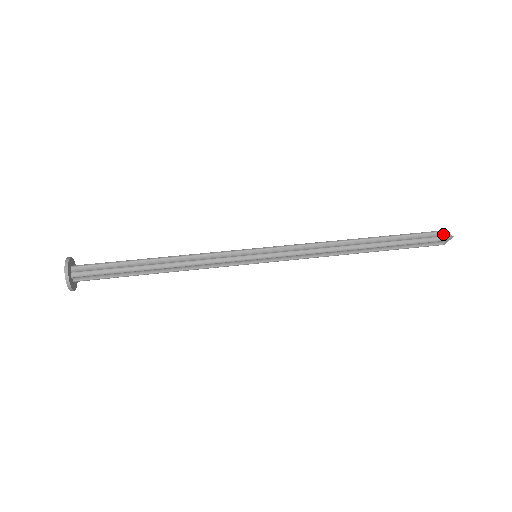
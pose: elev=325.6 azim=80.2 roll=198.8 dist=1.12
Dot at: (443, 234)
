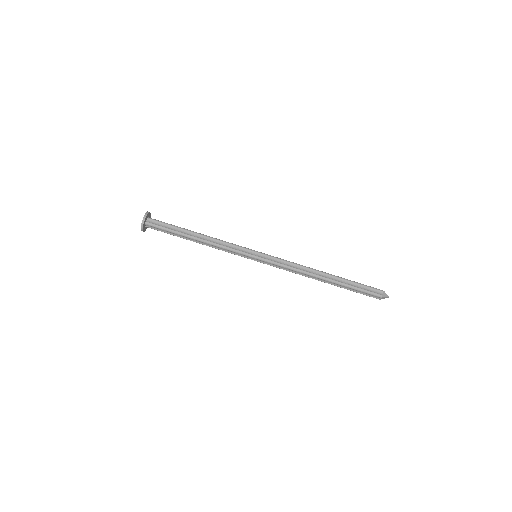
Dot at: (380, 298)
